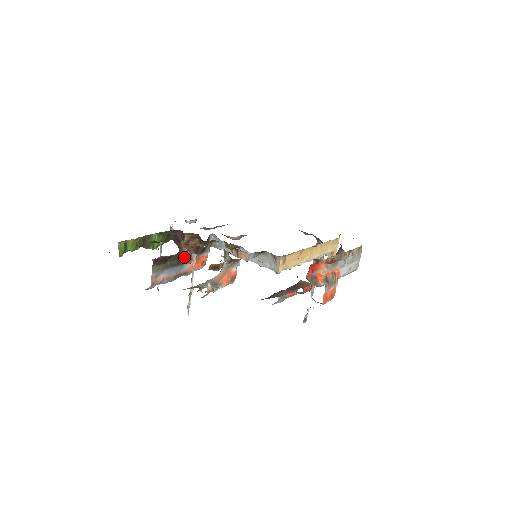
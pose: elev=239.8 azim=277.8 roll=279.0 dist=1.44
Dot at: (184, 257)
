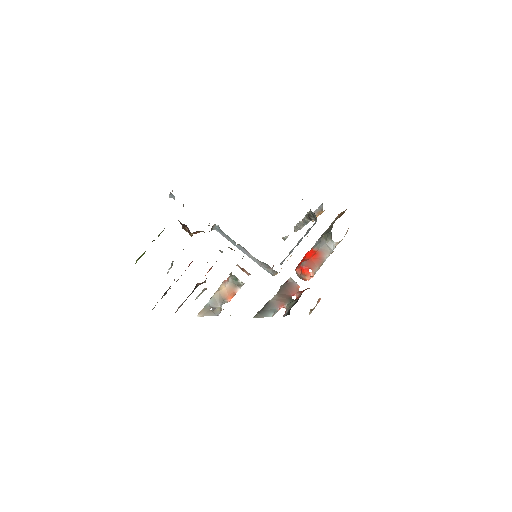
Dot at: (197, 285)
